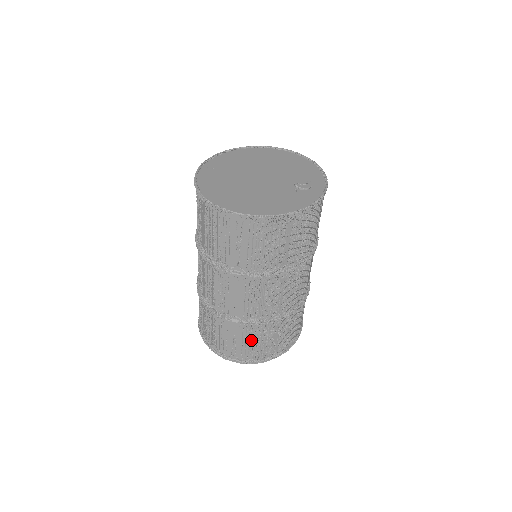
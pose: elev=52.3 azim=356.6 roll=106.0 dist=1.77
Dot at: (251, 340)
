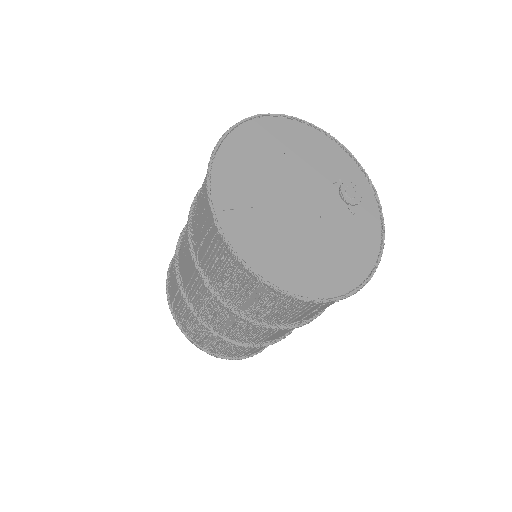
Dot at: occluded
